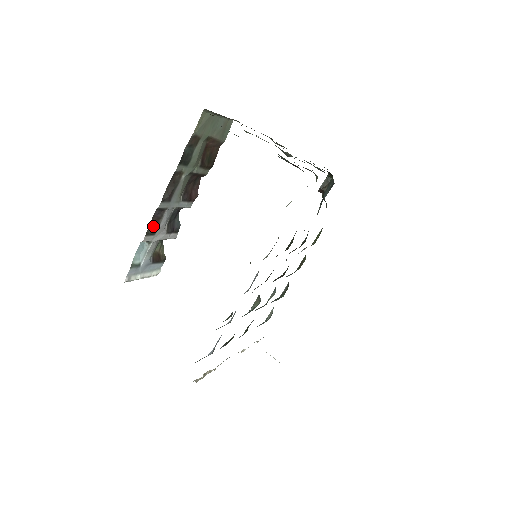
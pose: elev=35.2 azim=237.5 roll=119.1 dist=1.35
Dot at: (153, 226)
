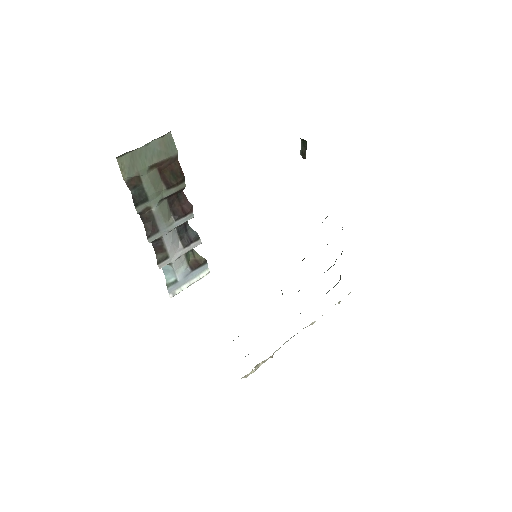
Dot at: (161, 253)
